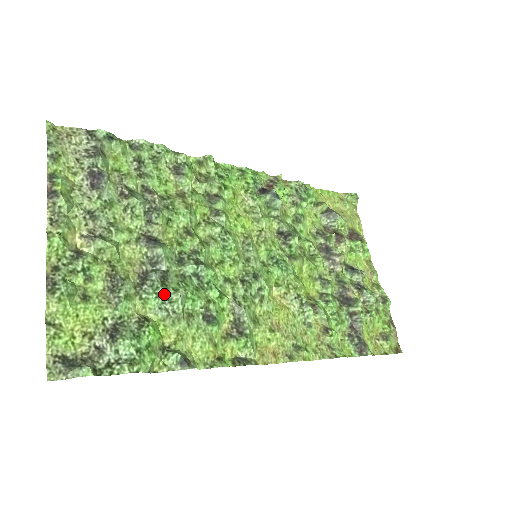
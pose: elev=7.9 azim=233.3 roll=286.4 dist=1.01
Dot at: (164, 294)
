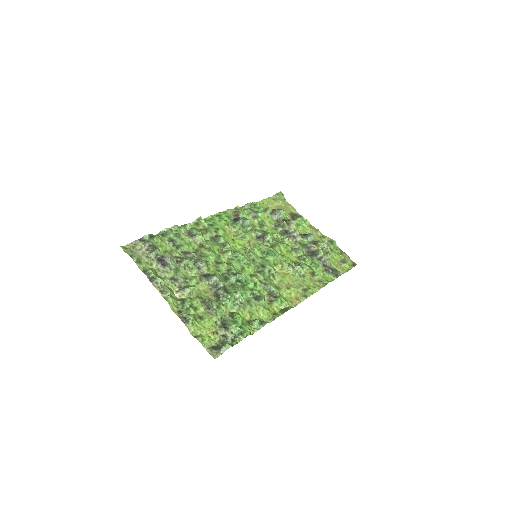
Dot at: (232, 297)
